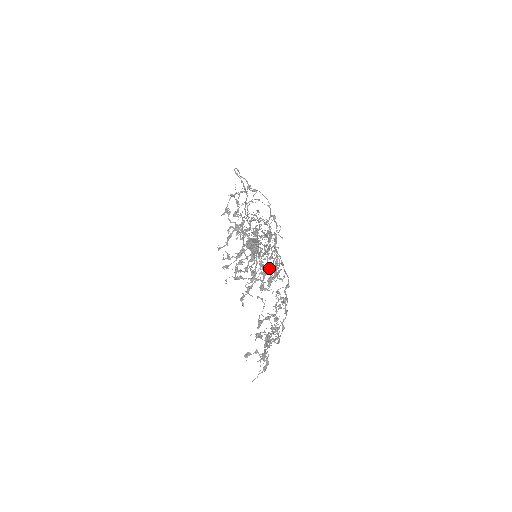
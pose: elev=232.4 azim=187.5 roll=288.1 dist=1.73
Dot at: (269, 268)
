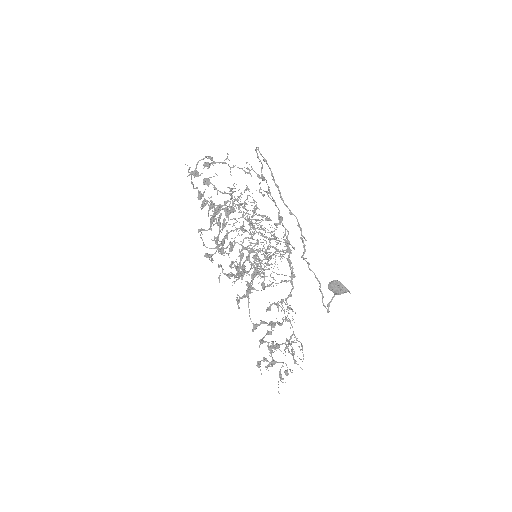
Dot at: (242, 258)
